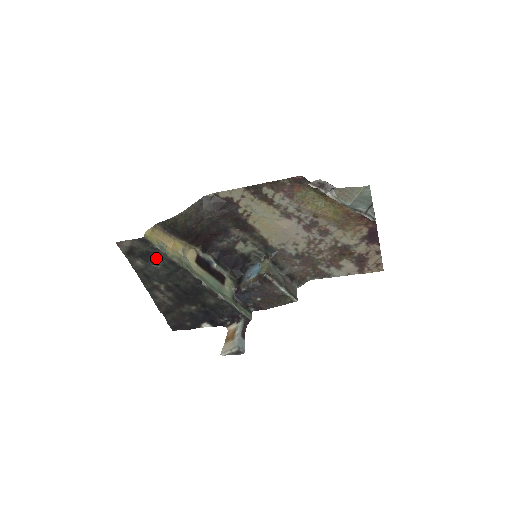
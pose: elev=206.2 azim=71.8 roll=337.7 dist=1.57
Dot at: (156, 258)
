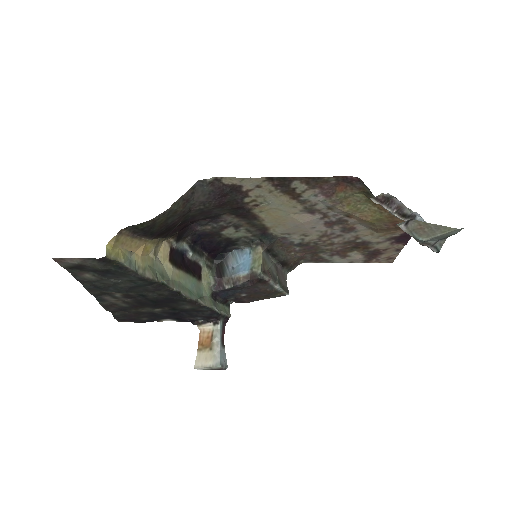
Dot at: (119, 275)
